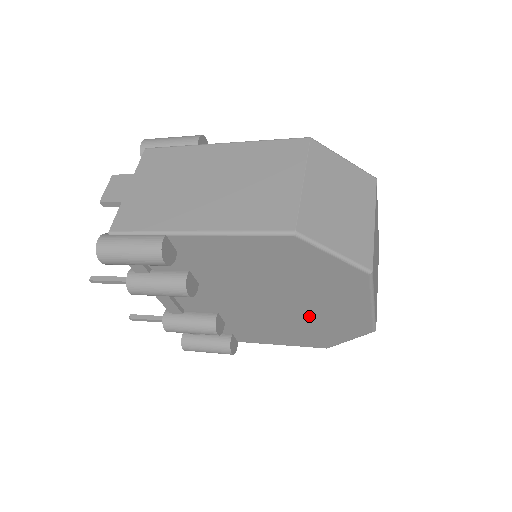
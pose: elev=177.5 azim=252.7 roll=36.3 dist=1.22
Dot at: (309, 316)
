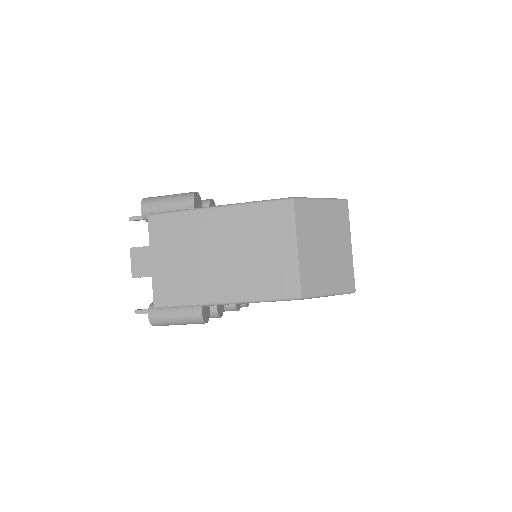
Dot at: occluded
